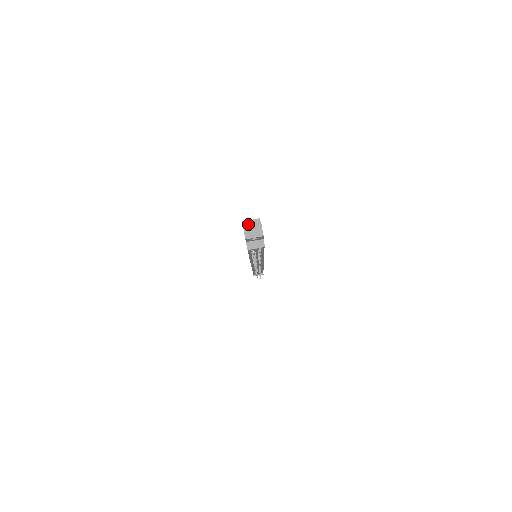
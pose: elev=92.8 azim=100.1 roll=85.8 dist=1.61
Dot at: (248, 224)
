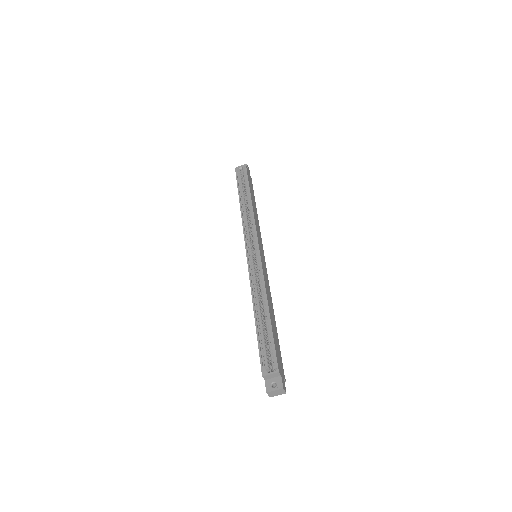
Dot at: (268, 377)
